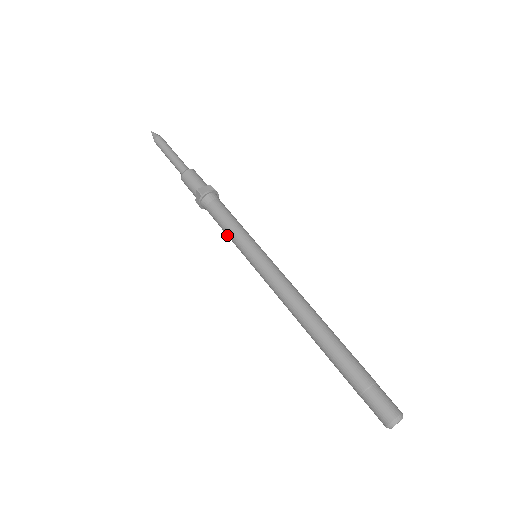
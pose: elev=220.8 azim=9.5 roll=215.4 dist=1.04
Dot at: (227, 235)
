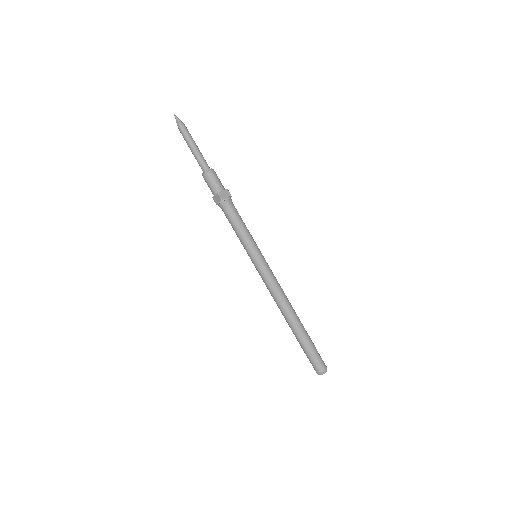
Dot at: occluded
